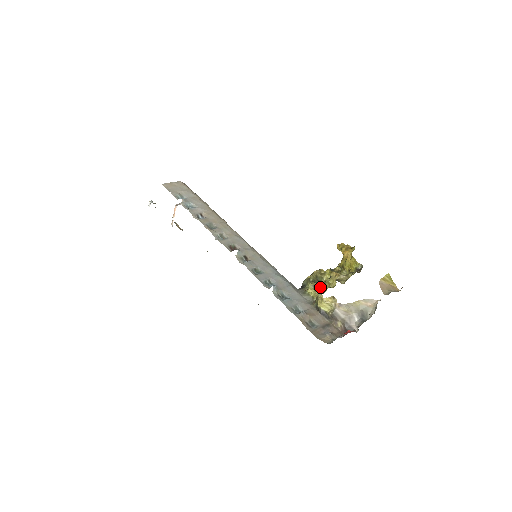
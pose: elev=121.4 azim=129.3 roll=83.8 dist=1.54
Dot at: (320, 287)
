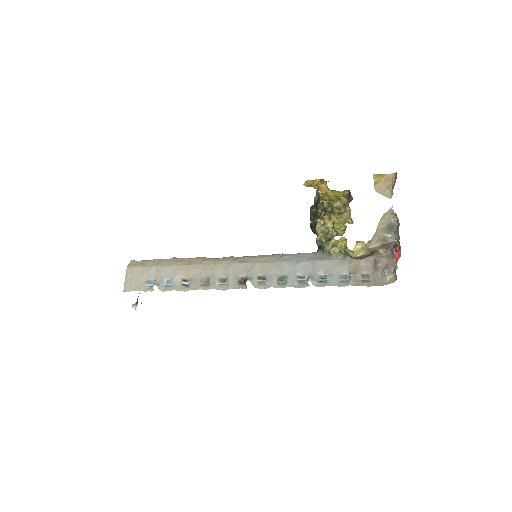
Dot at: (338, 242)
